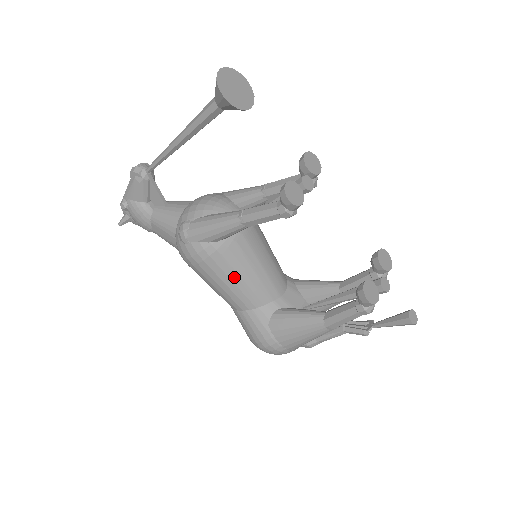
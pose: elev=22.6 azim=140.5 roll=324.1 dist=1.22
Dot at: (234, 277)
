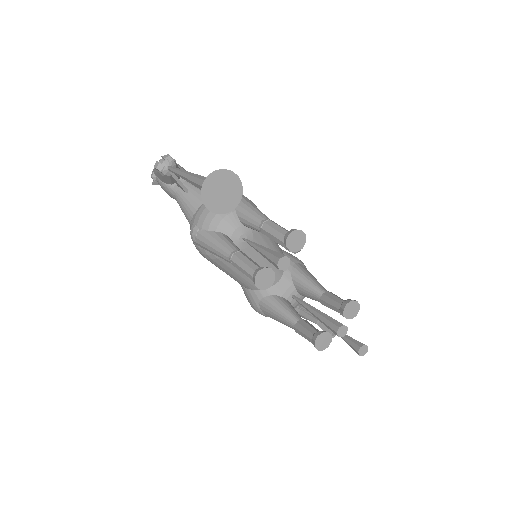
Dot at: (232, 273)
